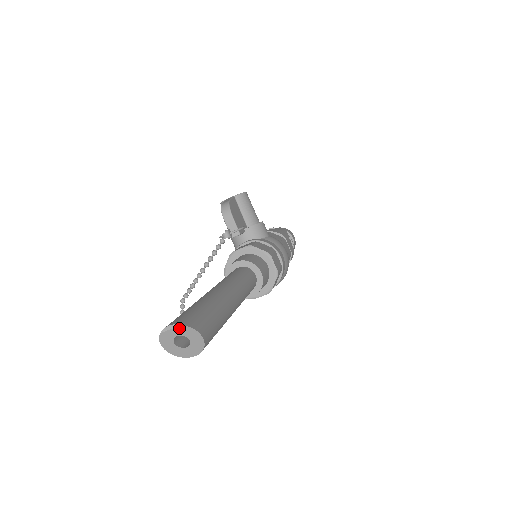
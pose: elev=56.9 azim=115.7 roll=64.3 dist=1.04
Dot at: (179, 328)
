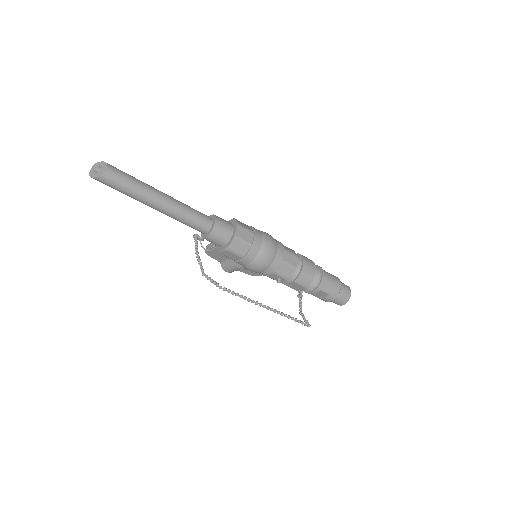
Dot at: (93, 168)
